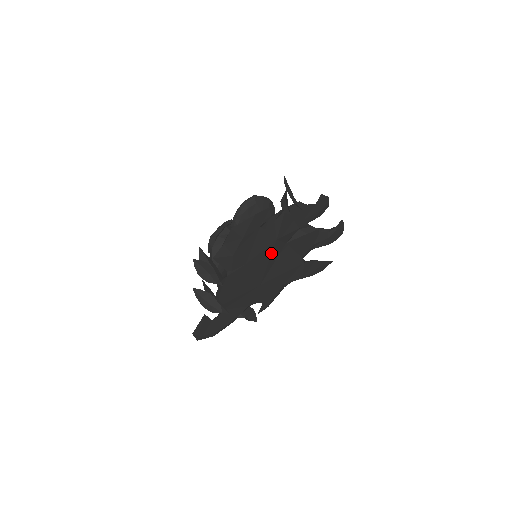
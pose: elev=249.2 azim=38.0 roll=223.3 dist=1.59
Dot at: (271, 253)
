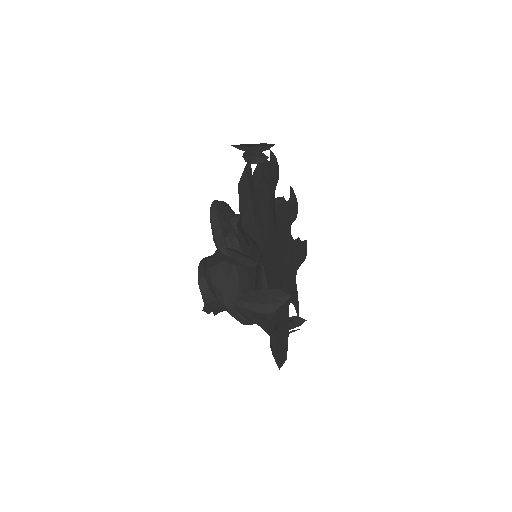
Dot at: (274, 221)
